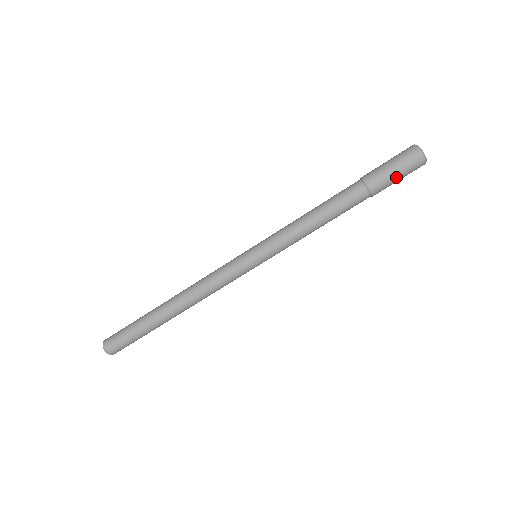
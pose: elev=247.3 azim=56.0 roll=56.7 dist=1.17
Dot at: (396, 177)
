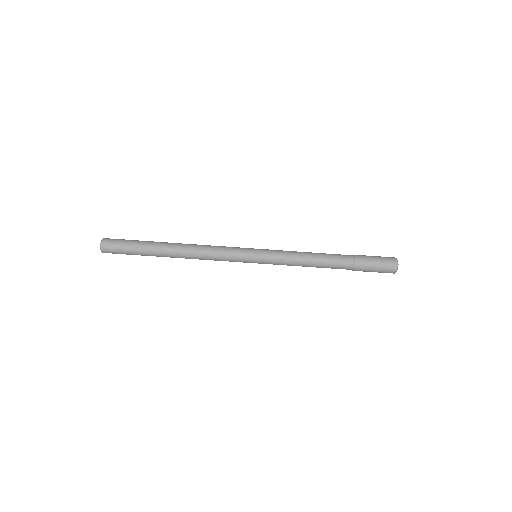
Dot at: (374, 270)
